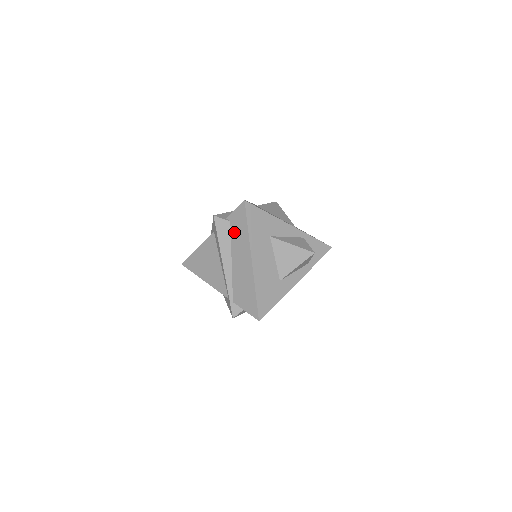
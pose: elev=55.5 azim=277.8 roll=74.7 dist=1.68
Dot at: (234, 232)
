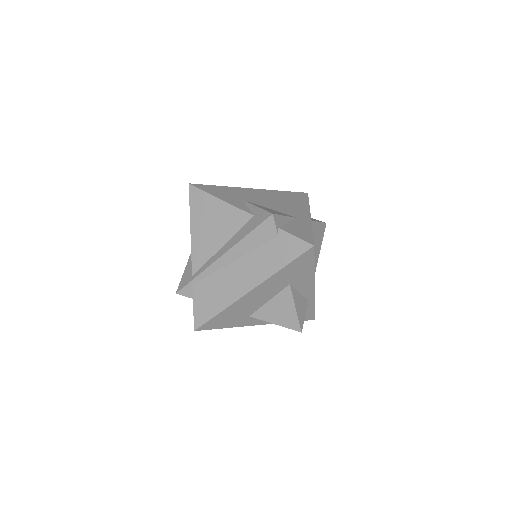
Dot at: (269, 248)
